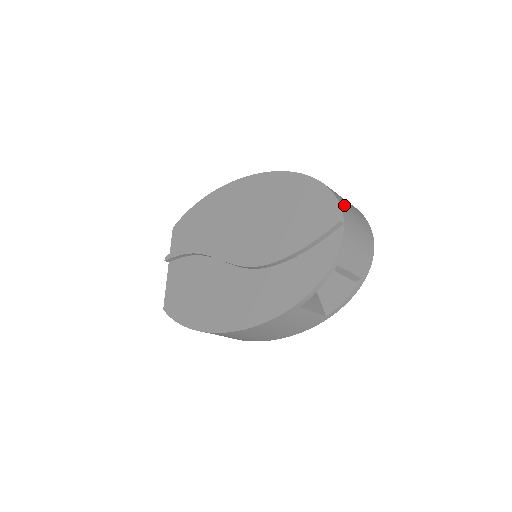
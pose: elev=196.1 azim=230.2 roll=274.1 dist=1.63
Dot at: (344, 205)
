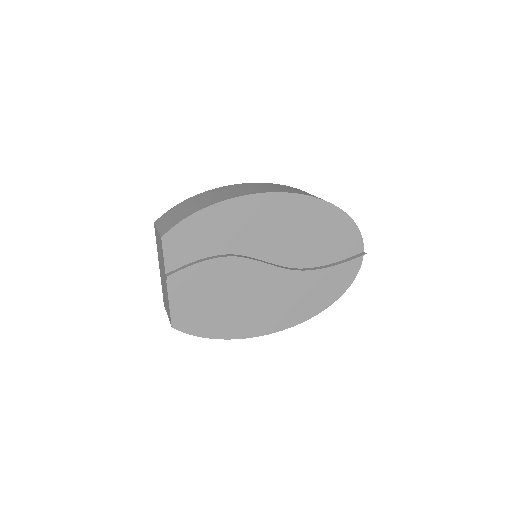
Dot at: occluded
